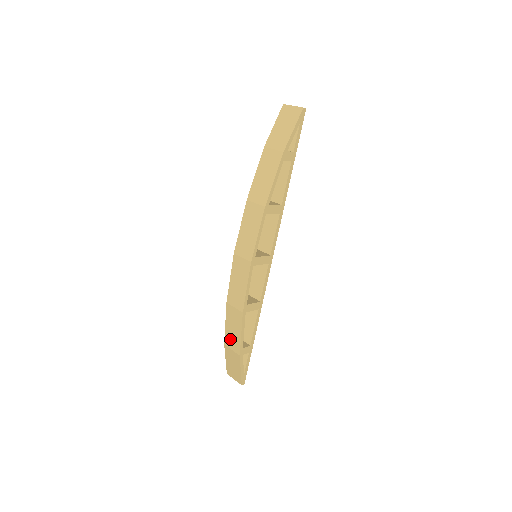
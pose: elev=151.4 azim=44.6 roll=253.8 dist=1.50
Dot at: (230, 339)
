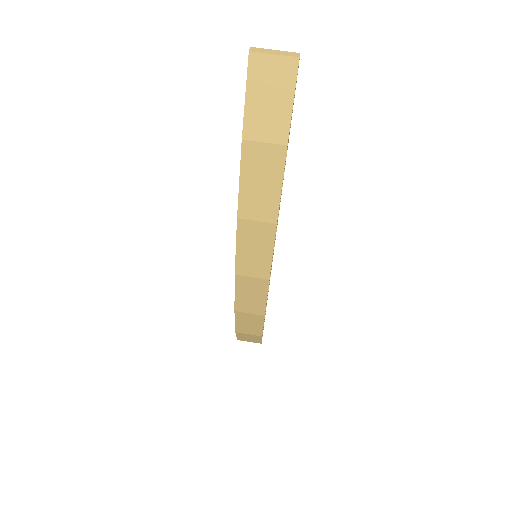
Dot at: (245, 330)
